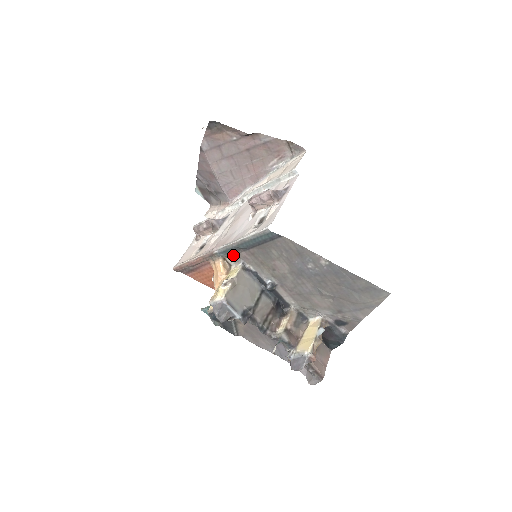
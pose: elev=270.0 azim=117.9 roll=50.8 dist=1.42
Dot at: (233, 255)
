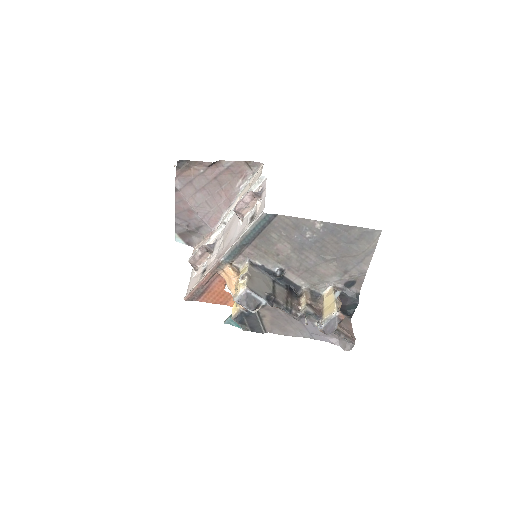
Dot at: (238, 256)
